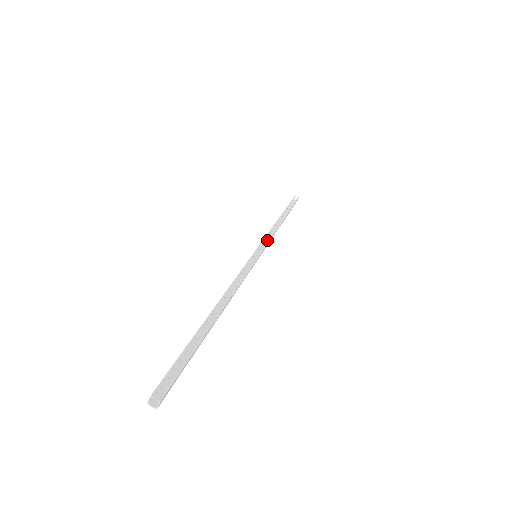
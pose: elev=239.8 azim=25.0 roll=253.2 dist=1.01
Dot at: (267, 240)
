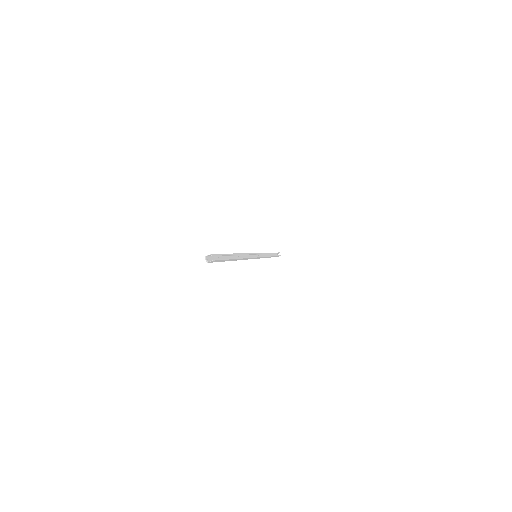
Dot at: occluded
